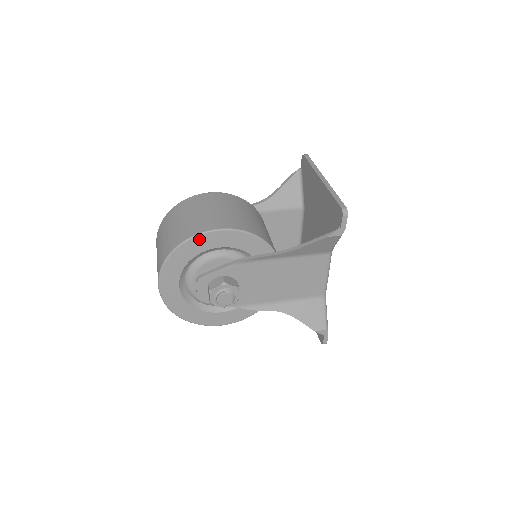
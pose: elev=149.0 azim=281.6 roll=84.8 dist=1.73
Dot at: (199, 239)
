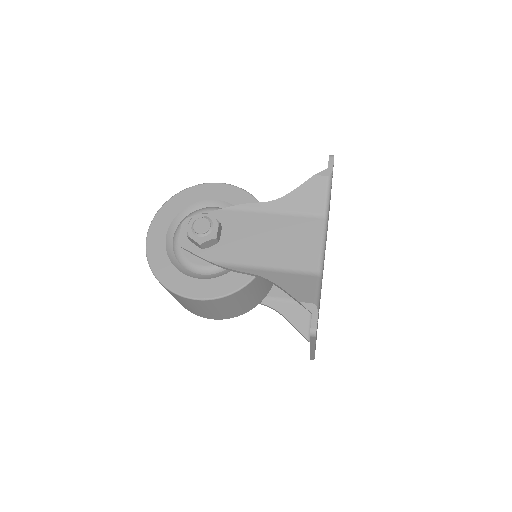
Dot at: (200, 188)
